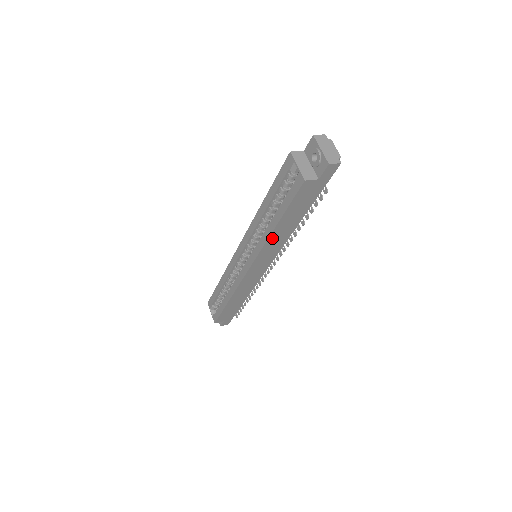
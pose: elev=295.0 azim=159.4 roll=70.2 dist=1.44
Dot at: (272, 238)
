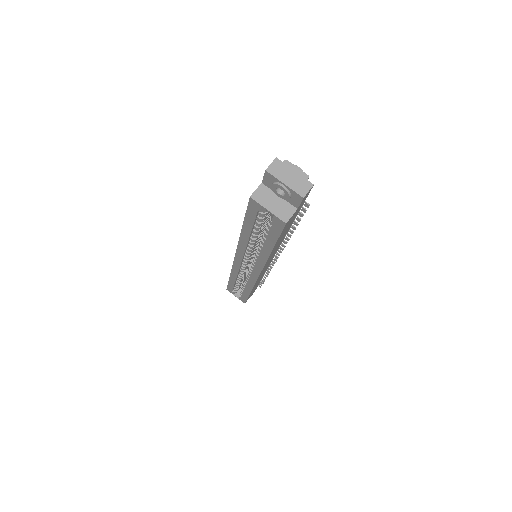
Dot at: (270, 255)
